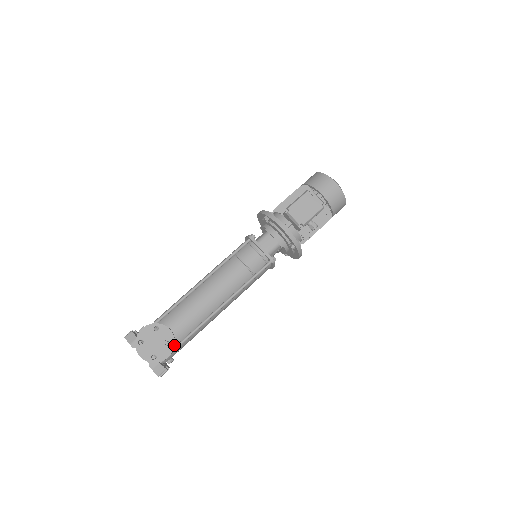
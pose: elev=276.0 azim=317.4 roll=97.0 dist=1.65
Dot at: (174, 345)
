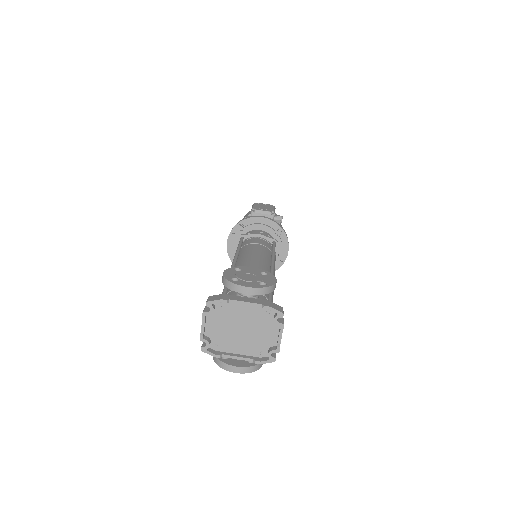
Dot at: (270, 273)
